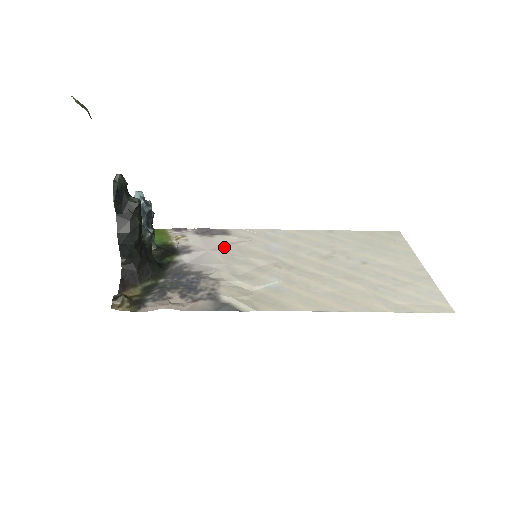
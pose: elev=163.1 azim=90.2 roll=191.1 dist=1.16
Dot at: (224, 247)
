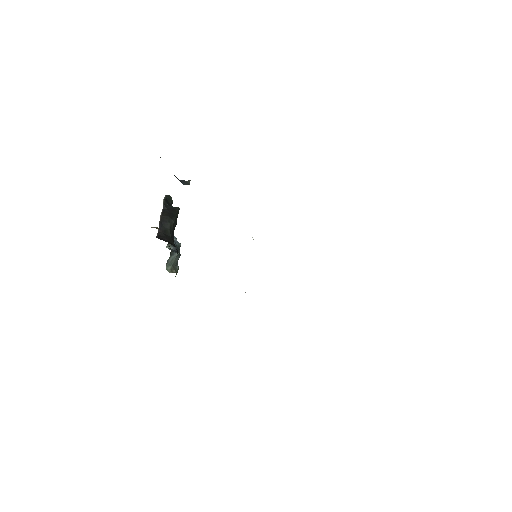
Dot at: occluded
